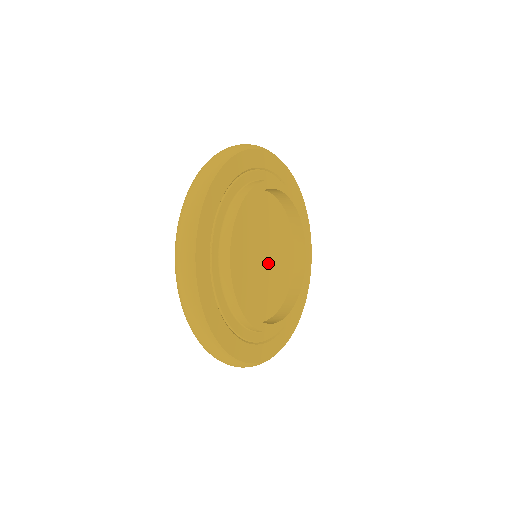
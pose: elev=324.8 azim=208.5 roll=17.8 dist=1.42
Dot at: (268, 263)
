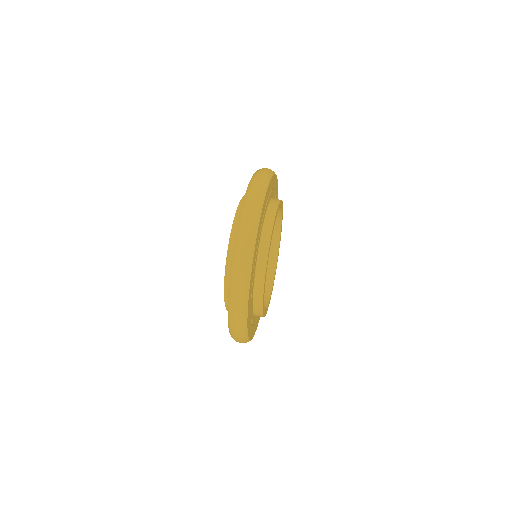
Dot at: occluded
